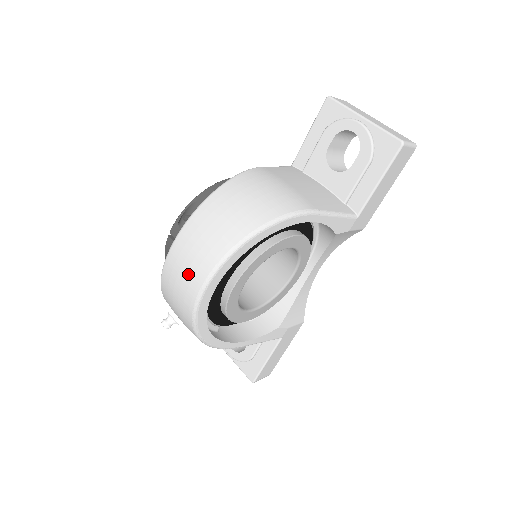
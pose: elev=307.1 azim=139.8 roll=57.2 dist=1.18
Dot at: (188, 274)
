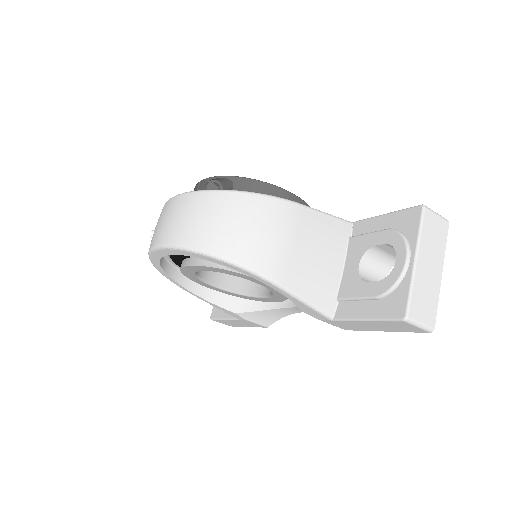
Dot at: (160, 227)
